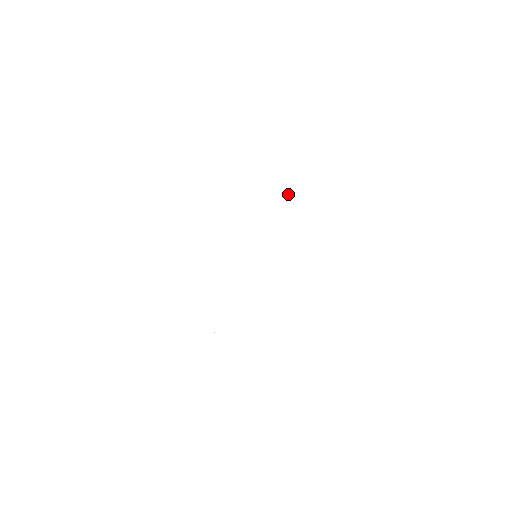
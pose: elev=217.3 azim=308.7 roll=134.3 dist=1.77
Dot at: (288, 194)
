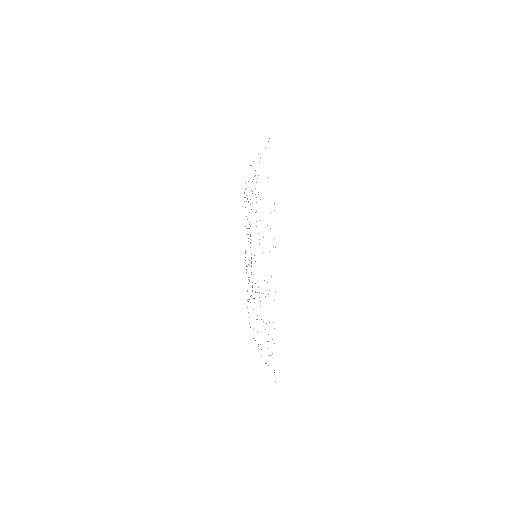
Dot at: occluded
